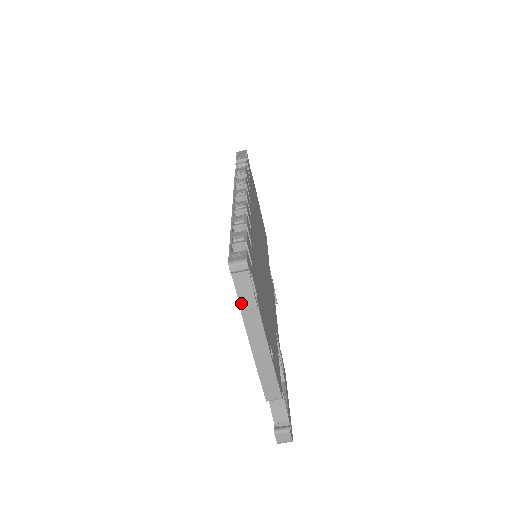
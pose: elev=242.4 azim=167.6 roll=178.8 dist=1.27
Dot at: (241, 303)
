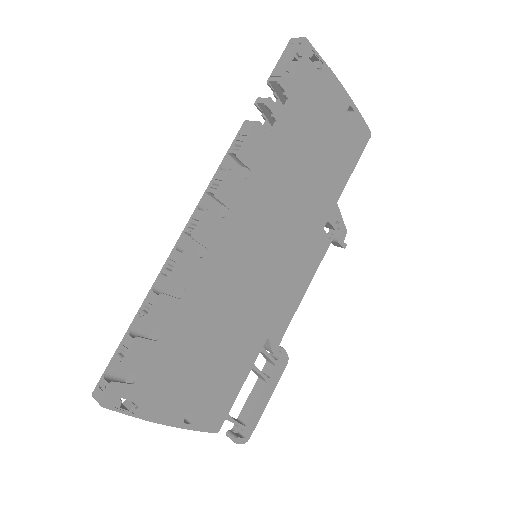
Dot at: occluded
